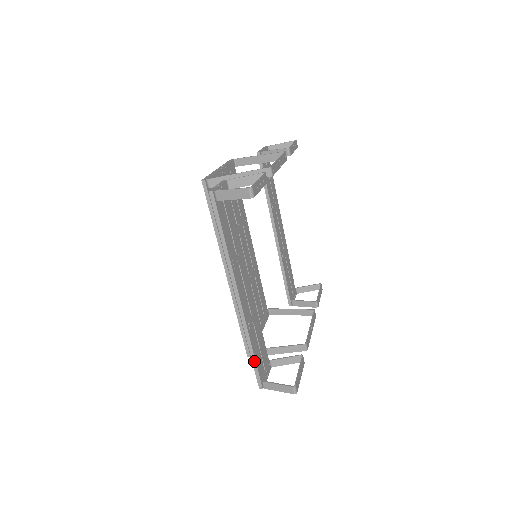
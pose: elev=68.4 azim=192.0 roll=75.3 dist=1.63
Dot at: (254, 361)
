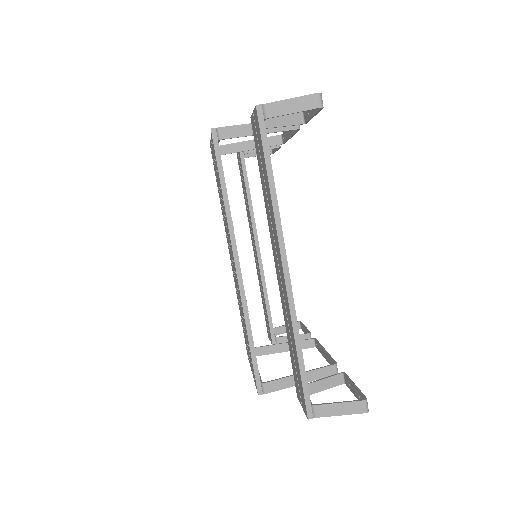
Dot at: (303, 371)
